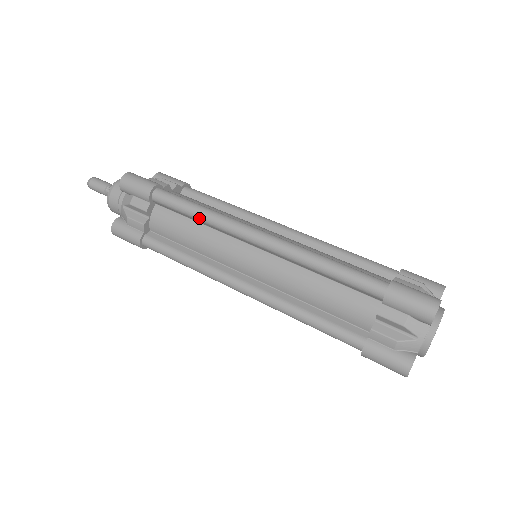
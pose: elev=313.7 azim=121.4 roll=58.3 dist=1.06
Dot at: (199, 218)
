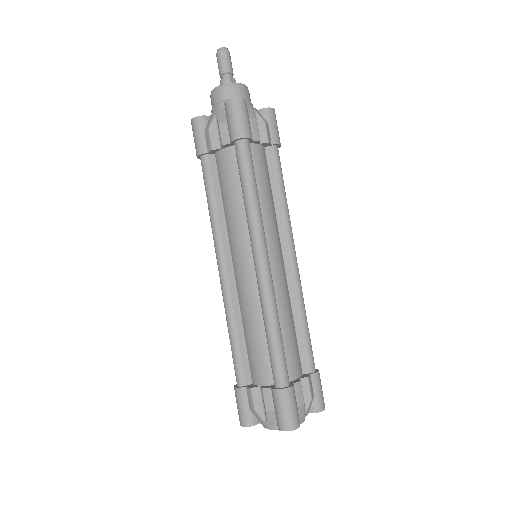
Dot at: (245, 200)
